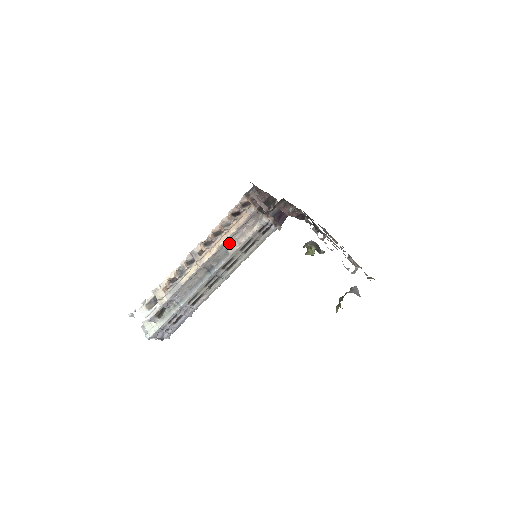
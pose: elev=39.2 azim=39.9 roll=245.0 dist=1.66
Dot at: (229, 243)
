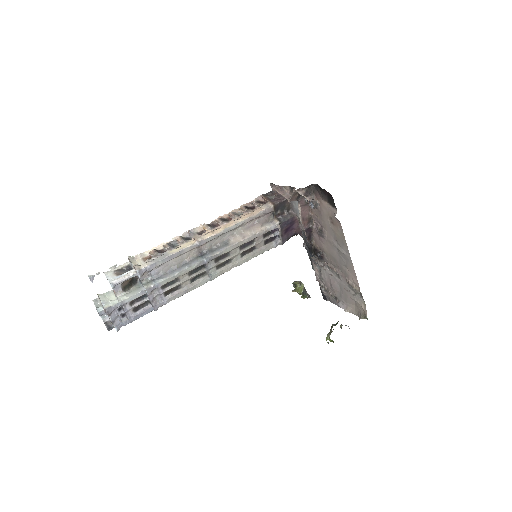
Dot at: (233, 233)
